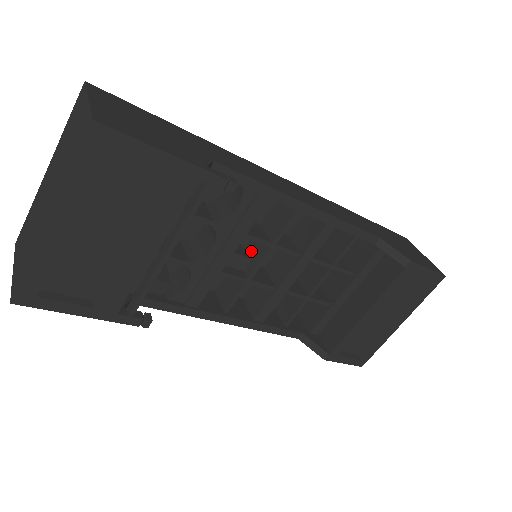
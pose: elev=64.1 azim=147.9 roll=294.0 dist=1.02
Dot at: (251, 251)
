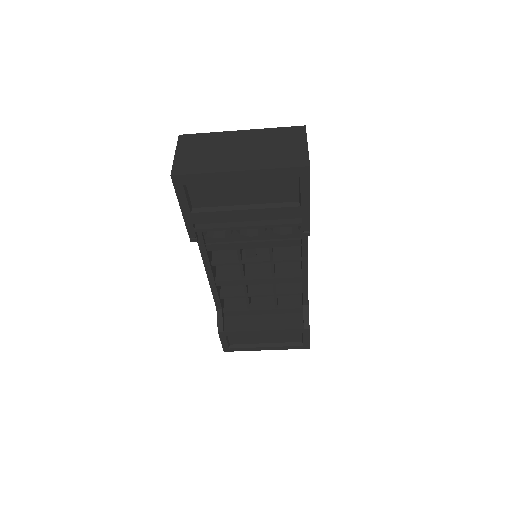
Dot at: (256, 251)
